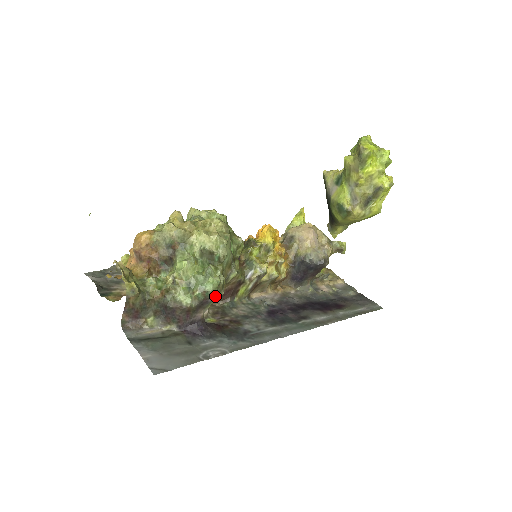
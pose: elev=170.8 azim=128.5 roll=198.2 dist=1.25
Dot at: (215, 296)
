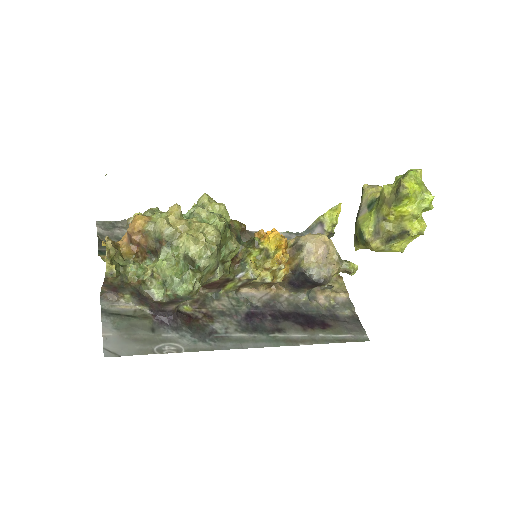
Dot at: (187, 299)
